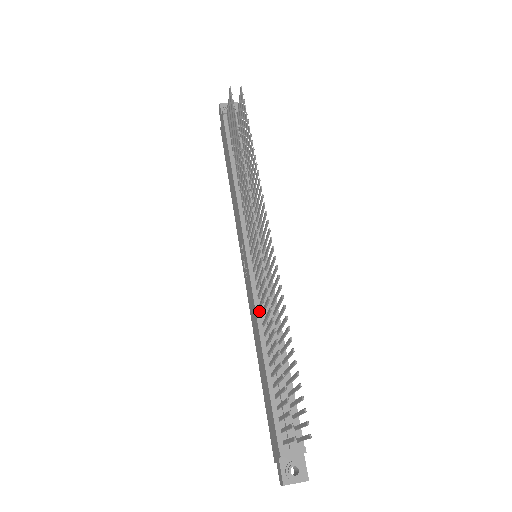
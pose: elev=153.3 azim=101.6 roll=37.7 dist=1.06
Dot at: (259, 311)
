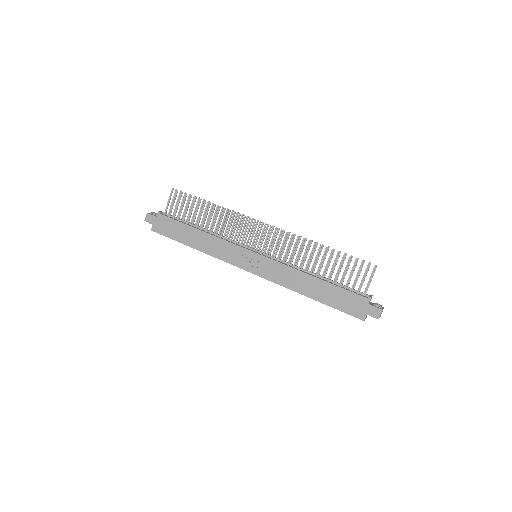
Dot at: (290, 266)
